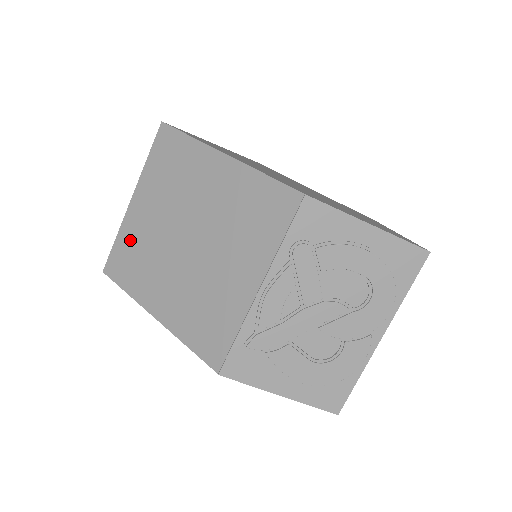
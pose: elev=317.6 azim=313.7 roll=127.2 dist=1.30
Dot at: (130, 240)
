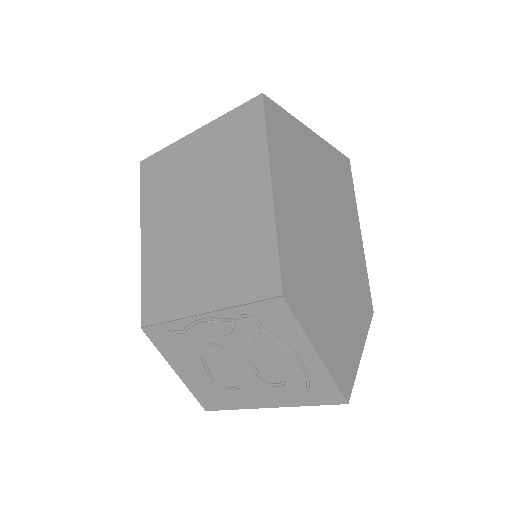
Dot at: (170, 163)
